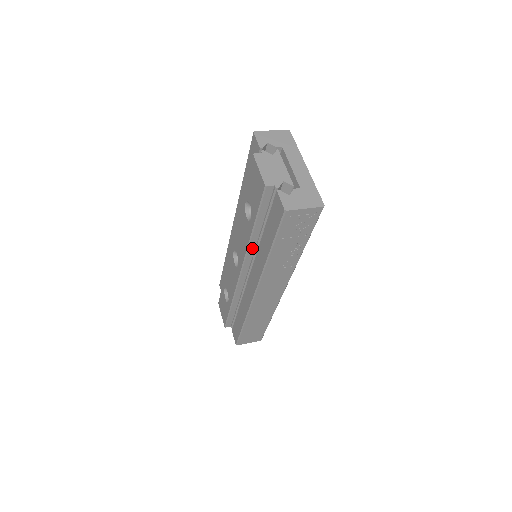
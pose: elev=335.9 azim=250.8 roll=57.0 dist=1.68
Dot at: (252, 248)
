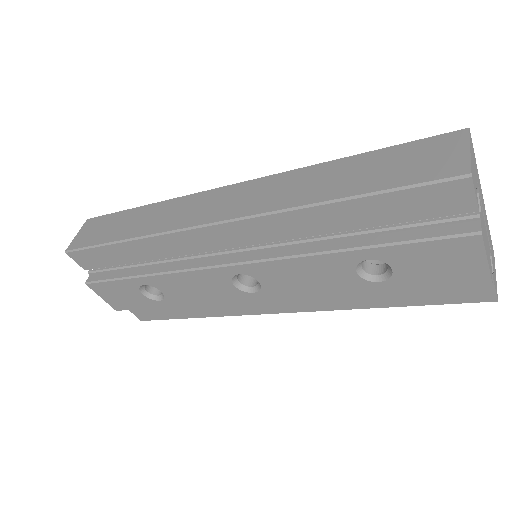
Dot at: occluded
